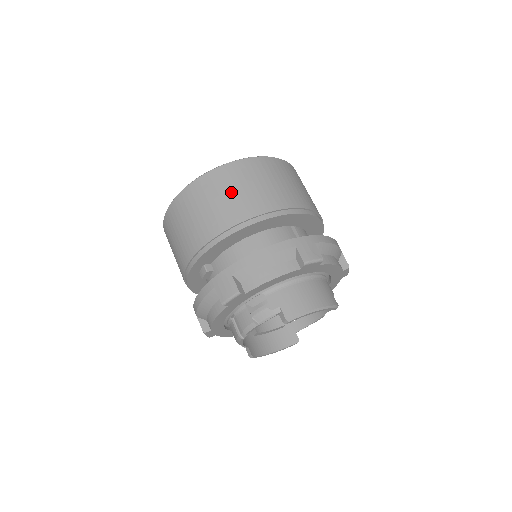
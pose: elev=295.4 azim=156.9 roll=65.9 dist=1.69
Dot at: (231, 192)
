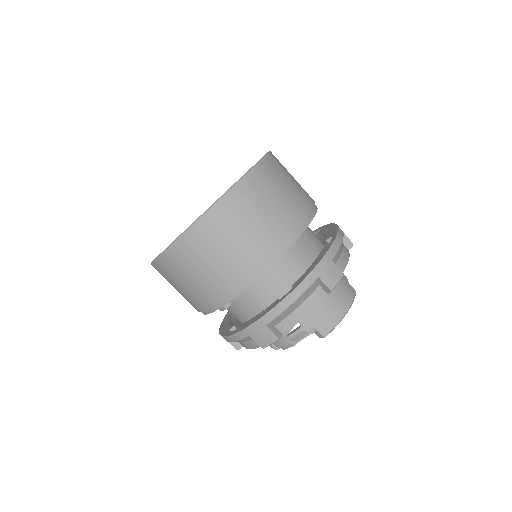
Dot at: (233, 240)
